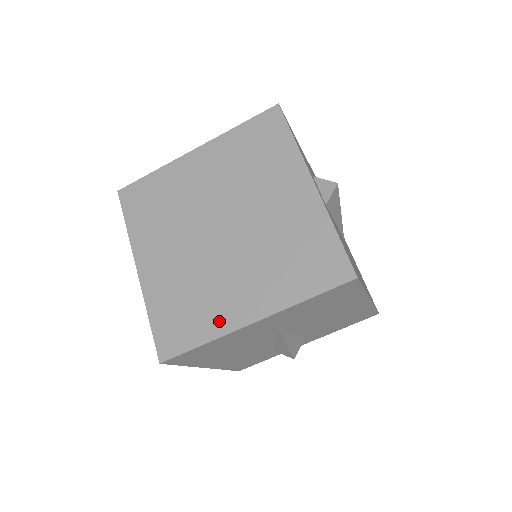
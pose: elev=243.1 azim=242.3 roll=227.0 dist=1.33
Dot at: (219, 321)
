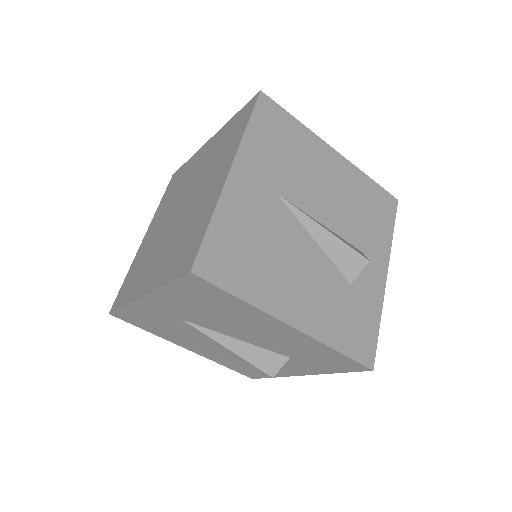
Dot at: (210, 204)
